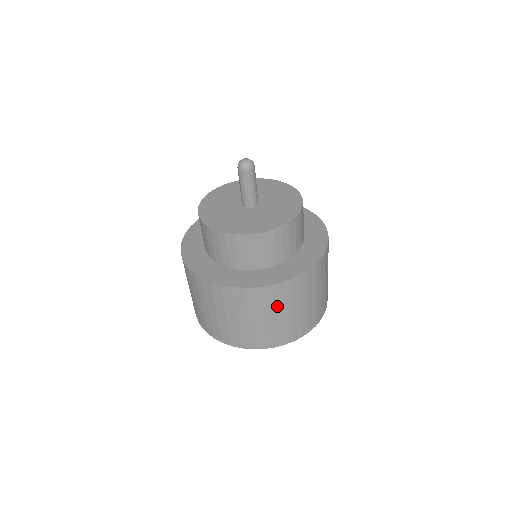
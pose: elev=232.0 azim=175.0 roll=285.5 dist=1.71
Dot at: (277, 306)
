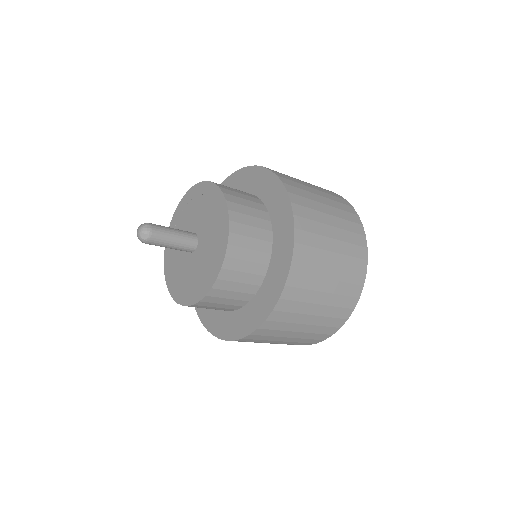
Dot at: (310, 293)
